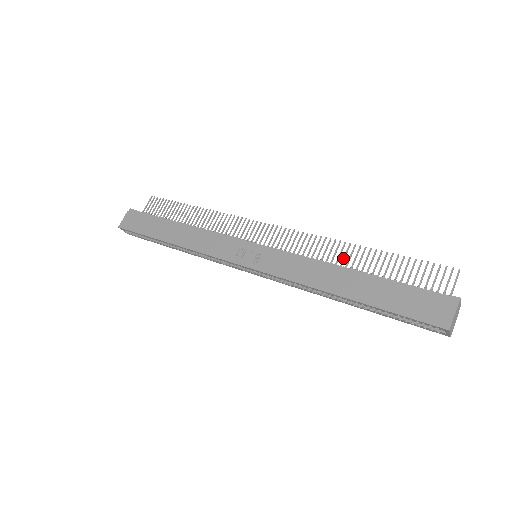
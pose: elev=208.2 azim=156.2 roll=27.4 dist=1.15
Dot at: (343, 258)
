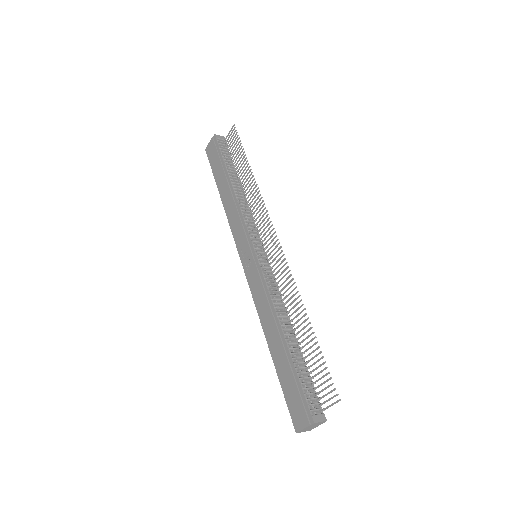
Dot at: (293, 312)
